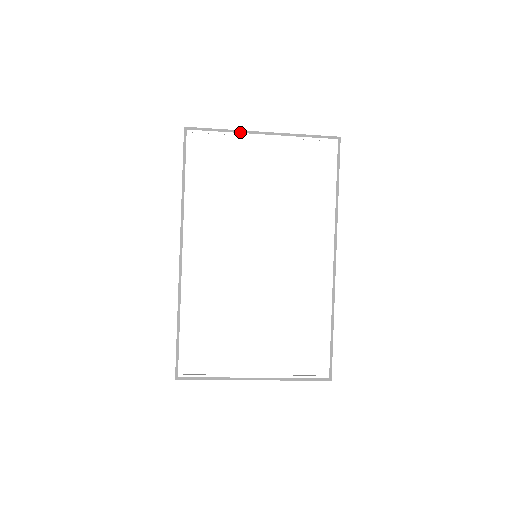
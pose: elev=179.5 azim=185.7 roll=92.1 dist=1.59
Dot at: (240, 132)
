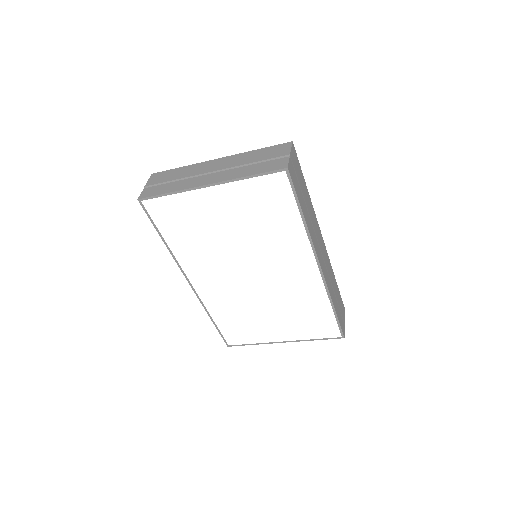
Dot at: occluded
